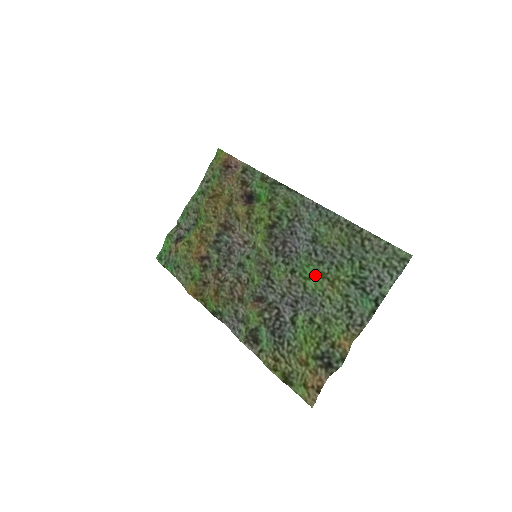
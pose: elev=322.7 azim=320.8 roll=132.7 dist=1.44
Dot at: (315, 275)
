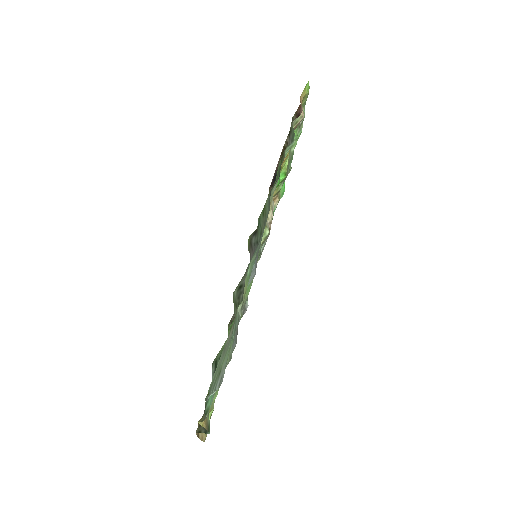
Dot at: occluded
